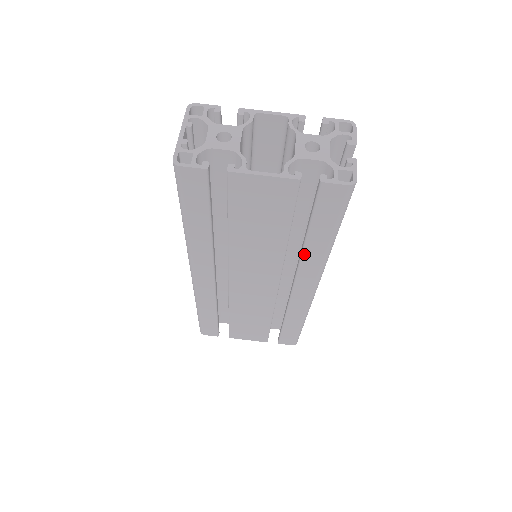
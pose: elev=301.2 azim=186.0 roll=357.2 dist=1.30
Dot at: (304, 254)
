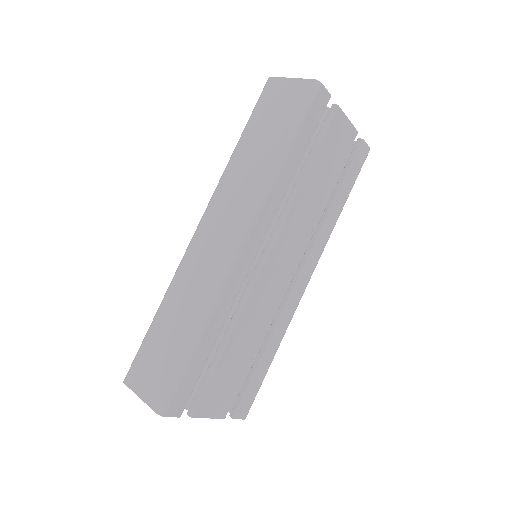
Dot at: (327, 221)
